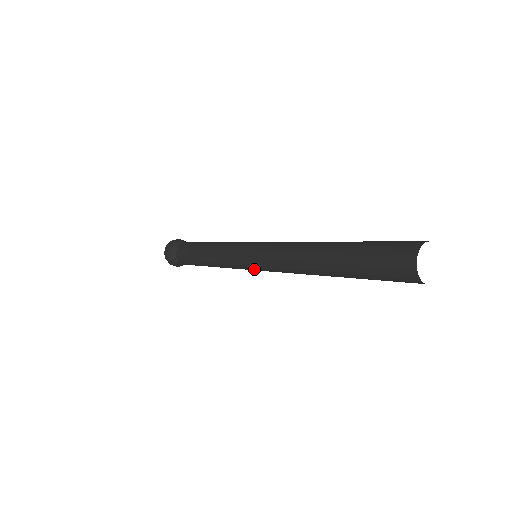
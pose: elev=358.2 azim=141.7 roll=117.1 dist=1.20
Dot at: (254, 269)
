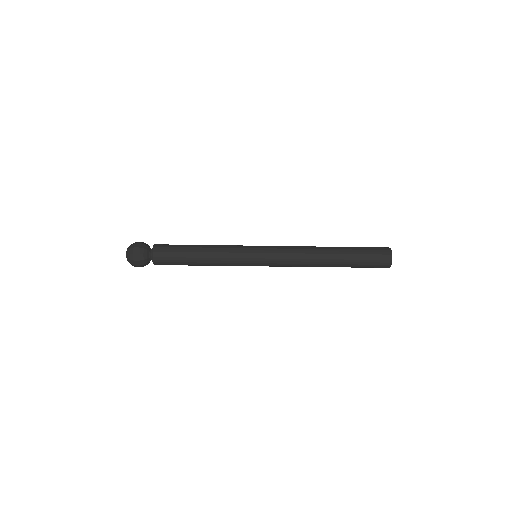
Dot at: occluded
